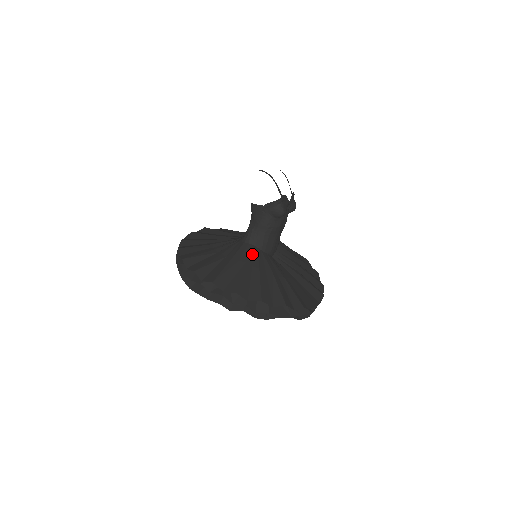
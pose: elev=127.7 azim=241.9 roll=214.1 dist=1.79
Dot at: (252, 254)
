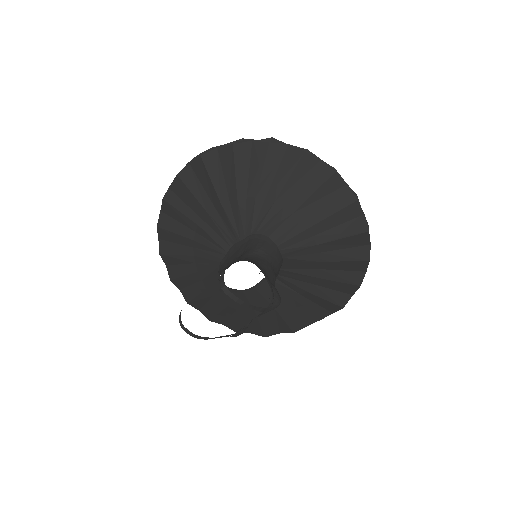
Dot at: (227, 297)
